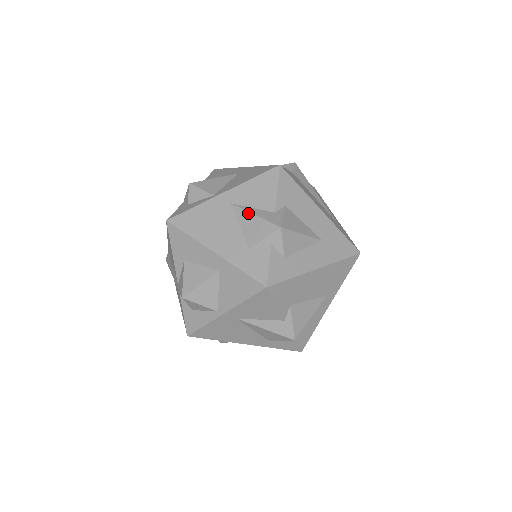
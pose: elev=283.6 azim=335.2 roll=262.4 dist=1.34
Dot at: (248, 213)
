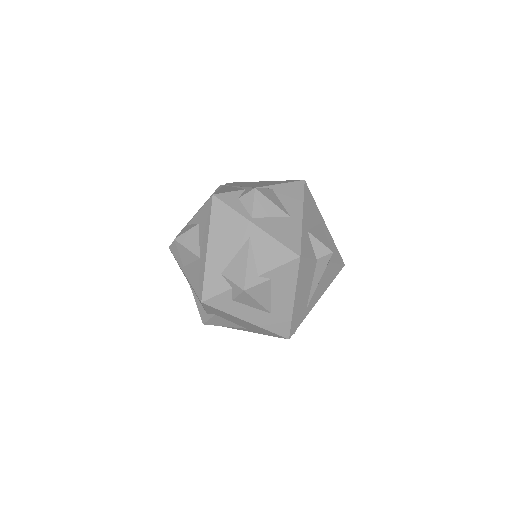
Dot at: (246, 257)
